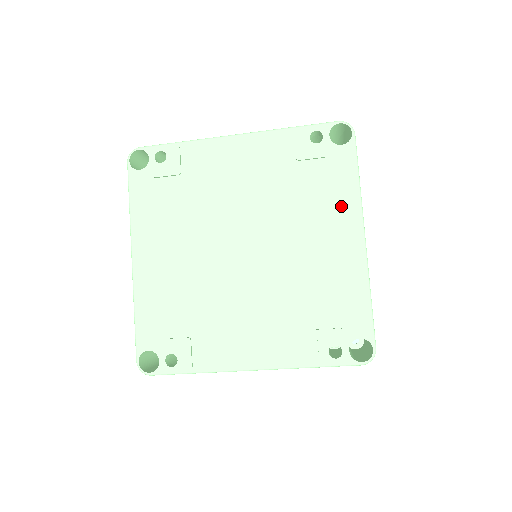
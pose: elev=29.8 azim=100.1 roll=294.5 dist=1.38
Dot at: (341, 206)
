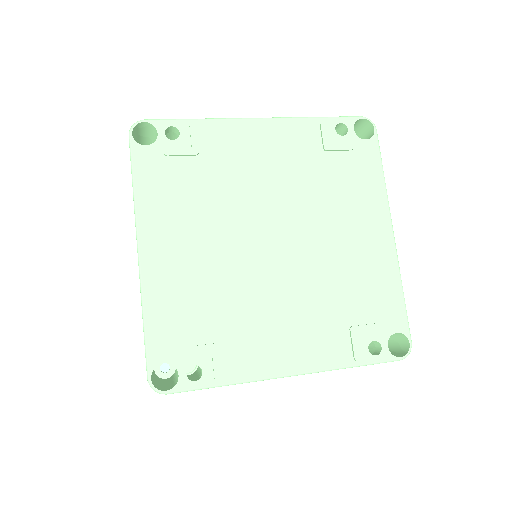
Dot at: (370, 199)
